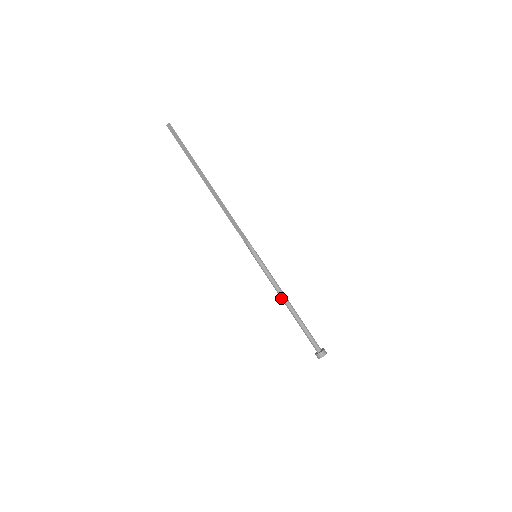
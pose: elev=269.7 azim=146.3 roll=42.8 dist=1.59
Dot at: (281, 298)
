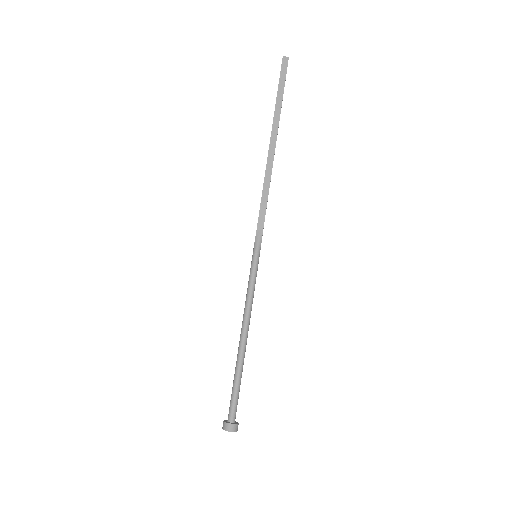
Dot at: (244, 324)
